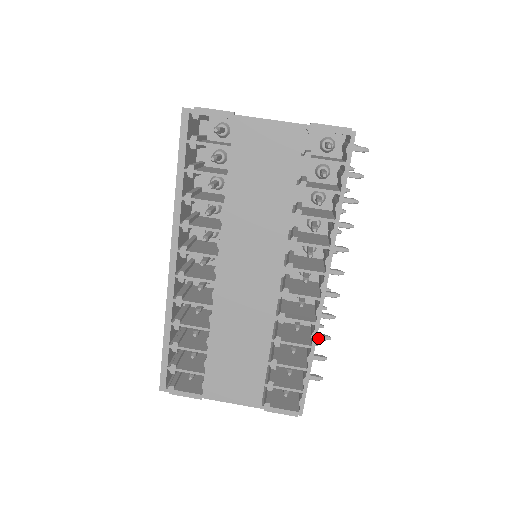
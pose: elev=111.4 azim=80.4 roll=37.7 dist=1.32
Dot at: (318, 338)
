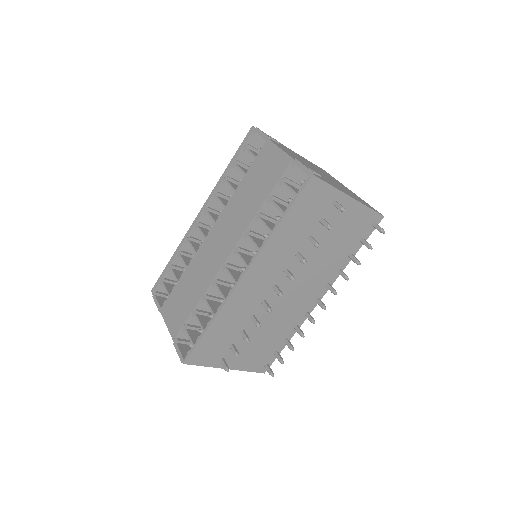
Dot at: (242, 335)
